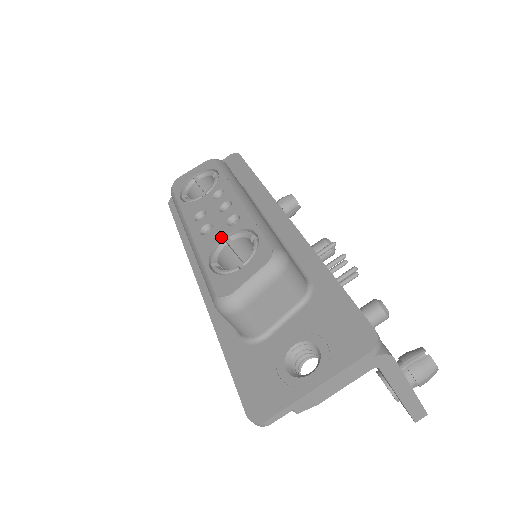
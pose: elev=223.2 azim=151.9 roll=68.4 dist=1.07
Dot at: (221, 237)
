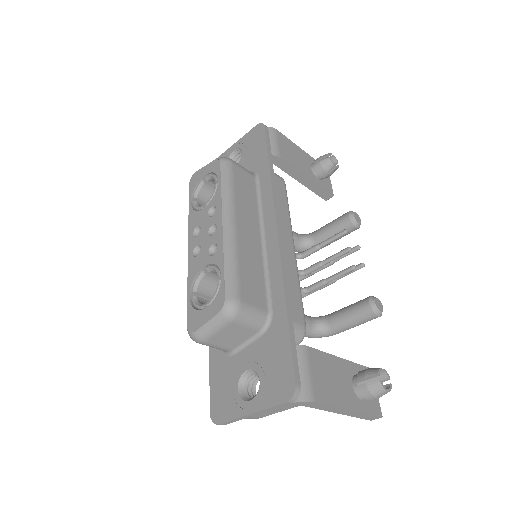
Dot at: (202, 266)
